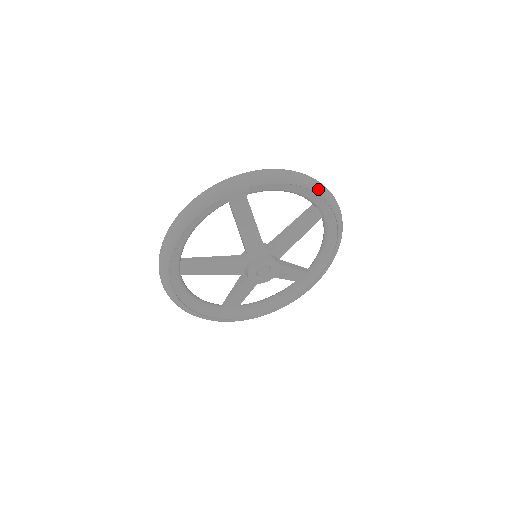
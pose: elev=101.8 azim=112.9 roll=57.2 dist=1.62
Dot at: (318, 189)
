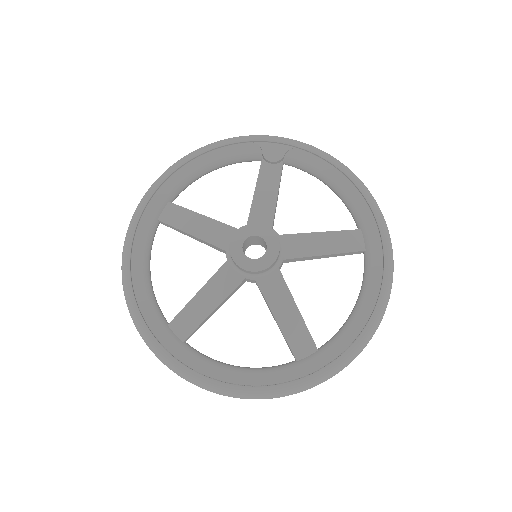
Dot at: (369, 196)
